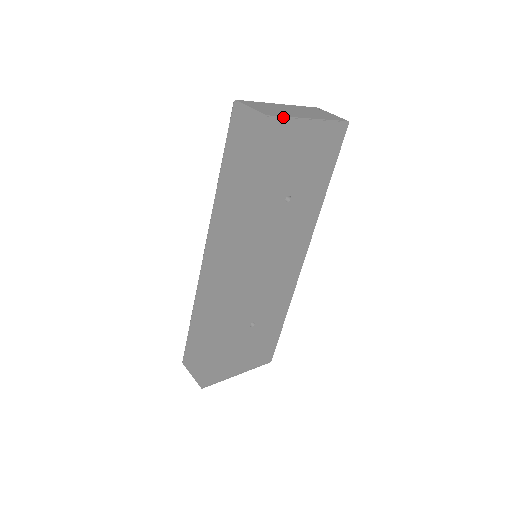
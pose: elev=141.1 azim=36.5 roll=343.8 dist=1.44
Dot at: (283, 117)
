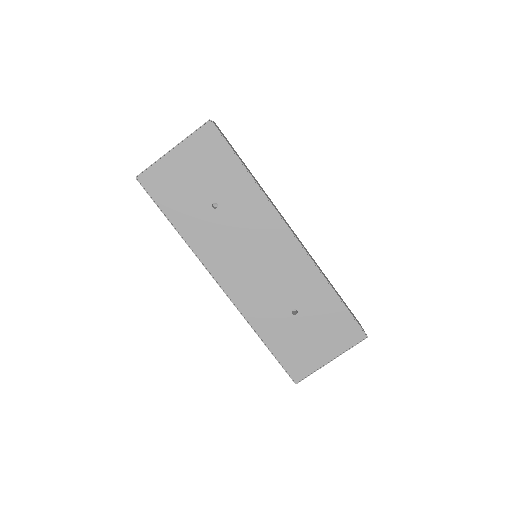
Dot at: (150, 167)
